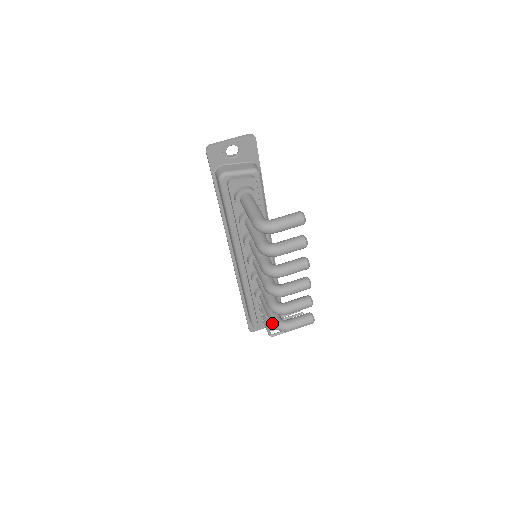
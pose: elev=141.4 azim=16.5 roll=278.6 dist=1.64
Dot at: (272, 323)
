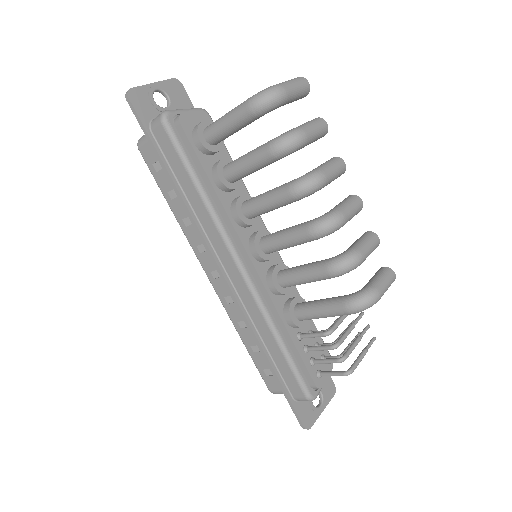
Dot at: (348, 305)
